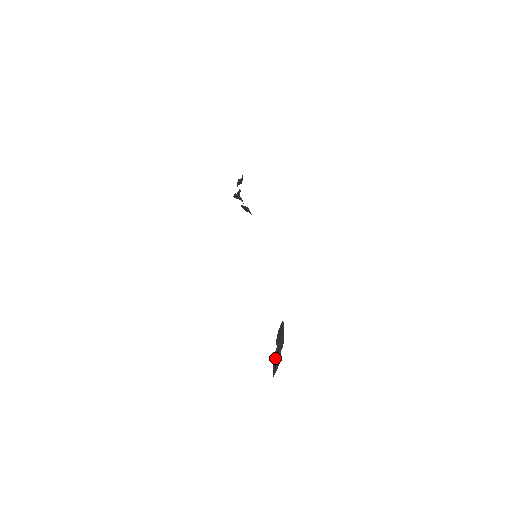
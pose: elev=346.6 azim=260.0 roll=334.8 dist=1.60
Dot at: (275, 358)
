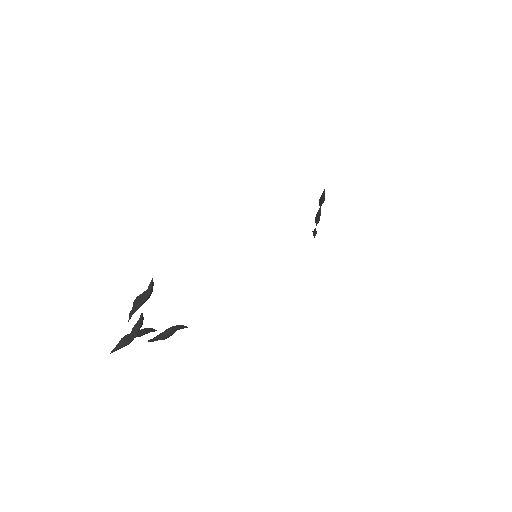
Dot at: (130, 333)
